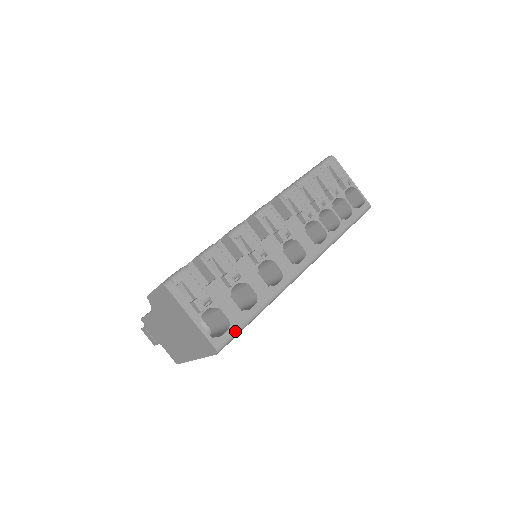
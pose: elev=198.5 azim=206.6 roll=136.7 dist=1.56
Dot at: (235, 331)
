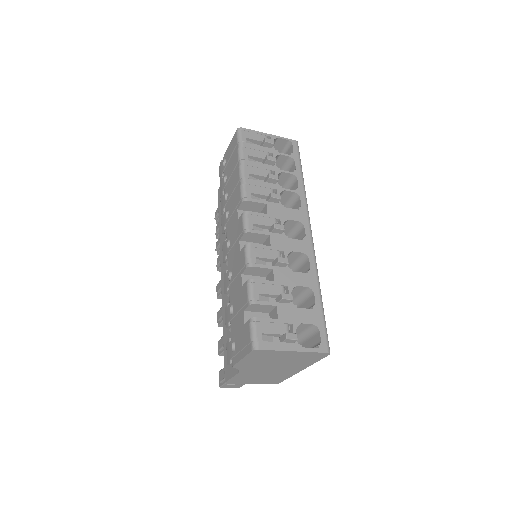
Dot at: (324, 327)
